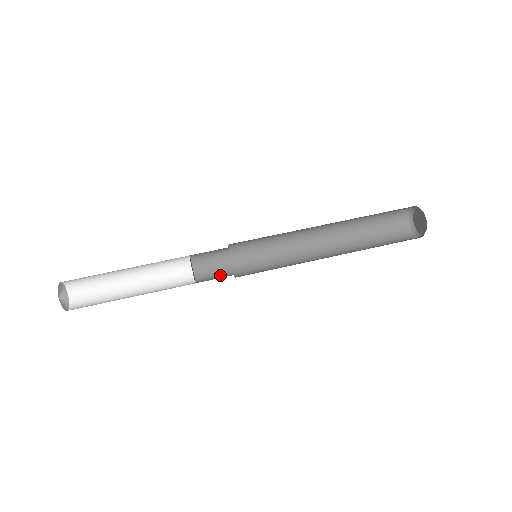
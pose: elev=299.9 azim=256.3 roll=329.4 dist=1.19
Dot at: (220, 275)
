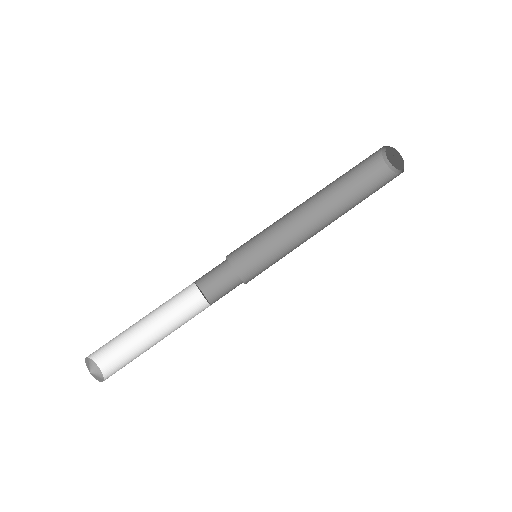
Dot at: (229, 286)
